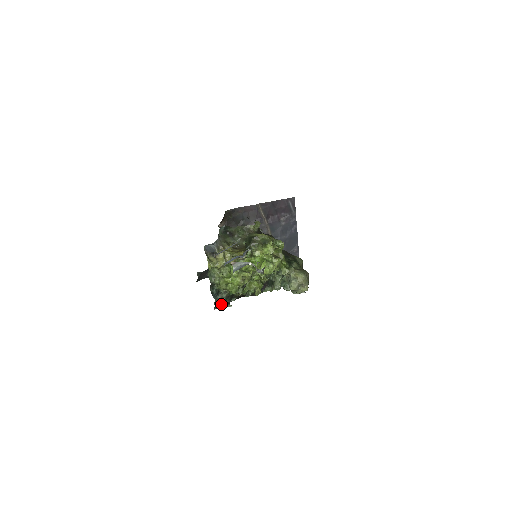
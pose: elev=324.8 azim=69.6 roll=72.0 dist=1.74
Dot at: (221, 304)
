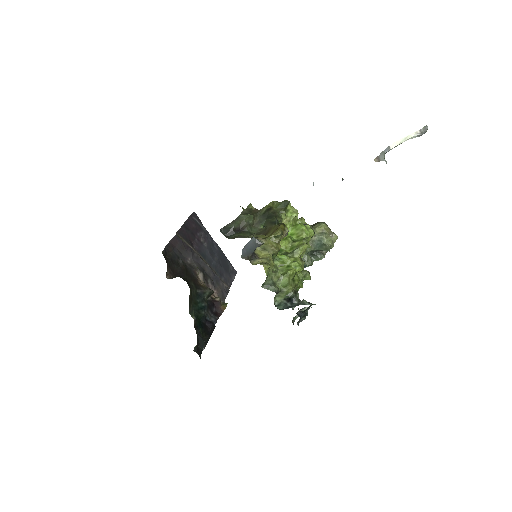
Dot at: (308, 304)
